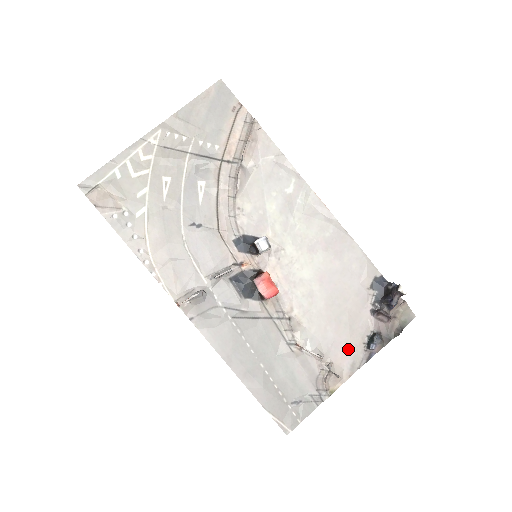
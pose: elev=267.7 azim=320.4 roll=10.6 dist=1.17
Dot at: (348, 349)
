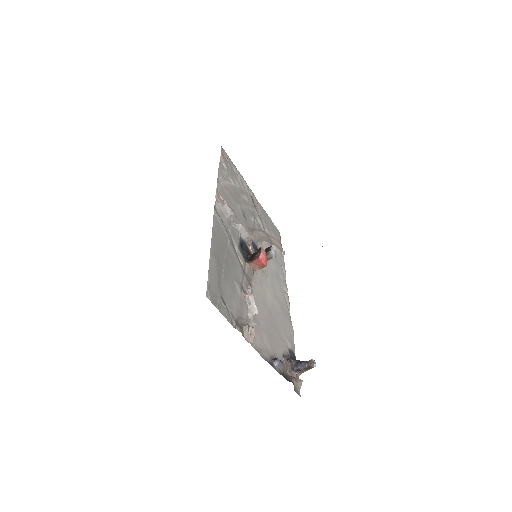
Dot at: (264, 342)
